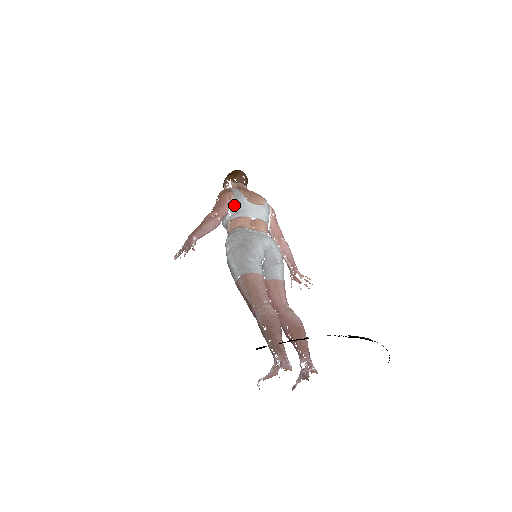
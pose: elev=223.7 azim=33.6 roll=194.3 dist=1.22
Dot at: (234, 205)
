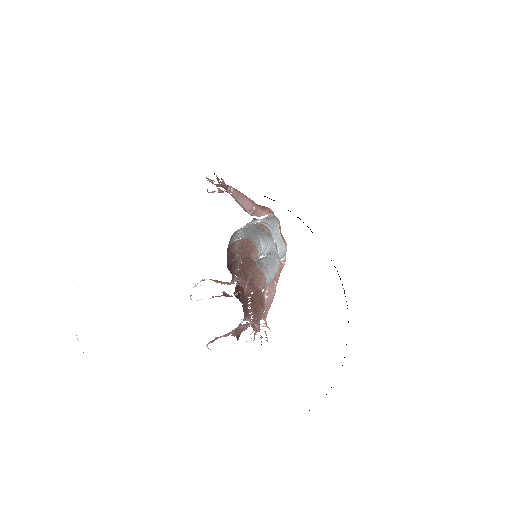
Dot at: (269, 218)
